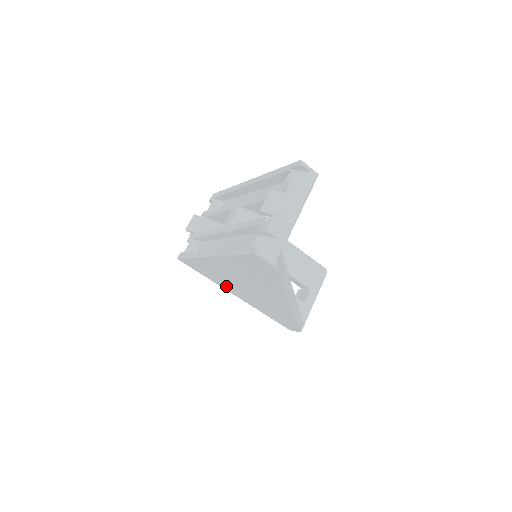
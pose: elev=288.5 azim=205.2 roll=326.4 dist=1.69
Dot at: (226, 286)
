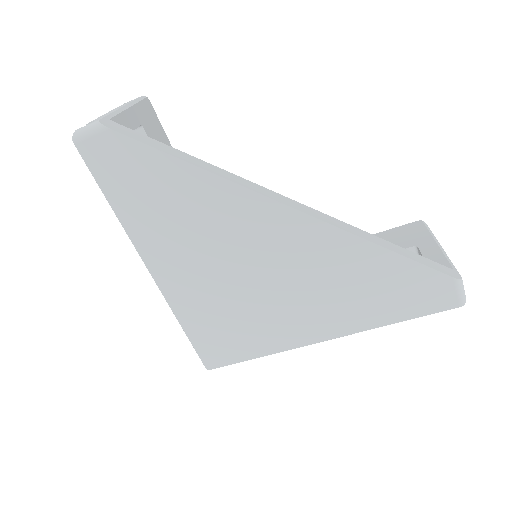
Dot at: (278, 332)
